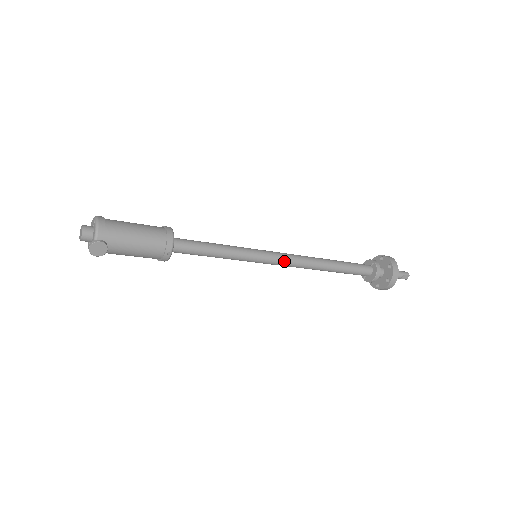
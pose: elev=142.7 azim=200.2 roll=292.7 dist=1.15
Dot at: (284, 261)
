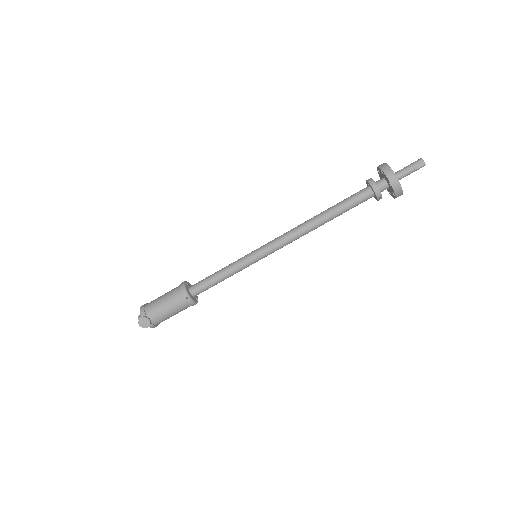
Dot at: (277, 243)
